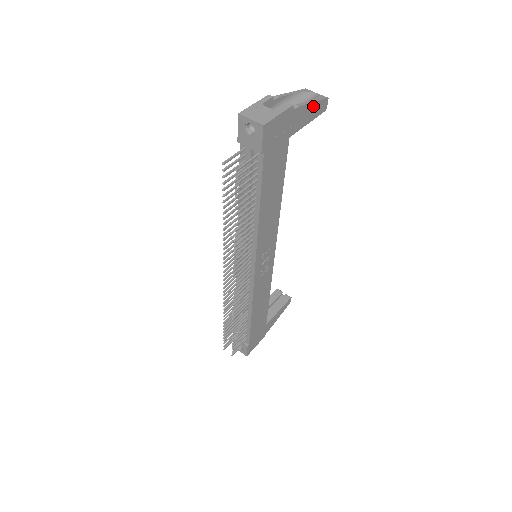
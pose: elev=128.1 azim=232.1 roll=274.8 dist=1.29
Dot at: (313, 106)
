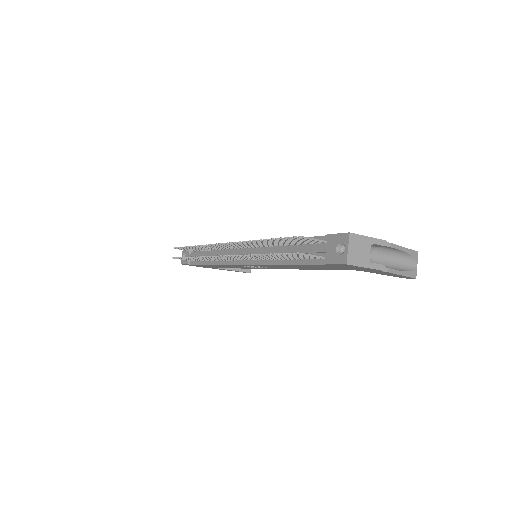
Dot at: (399, 275)
